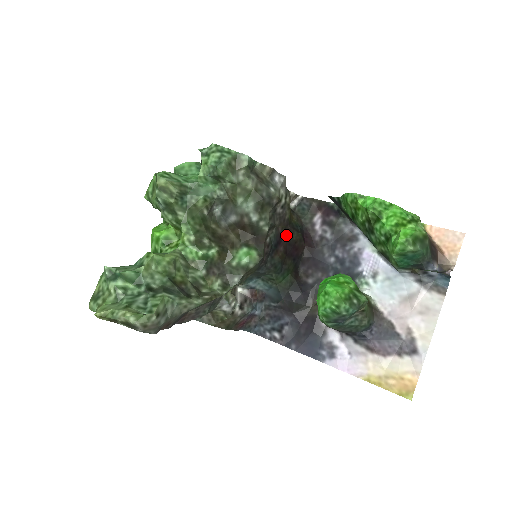
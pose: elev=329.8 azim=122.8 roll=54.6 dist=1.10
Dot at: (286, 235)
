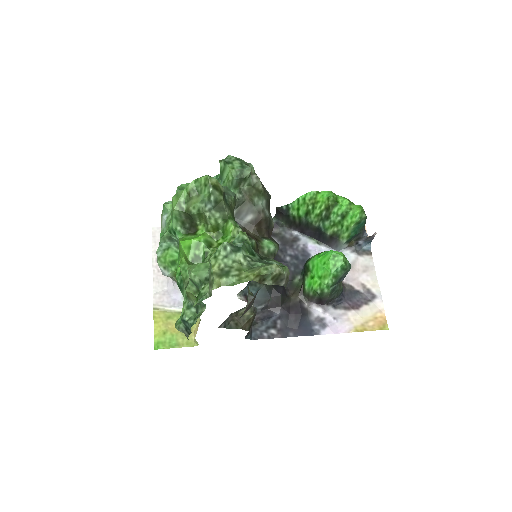
Dot at: occluded
